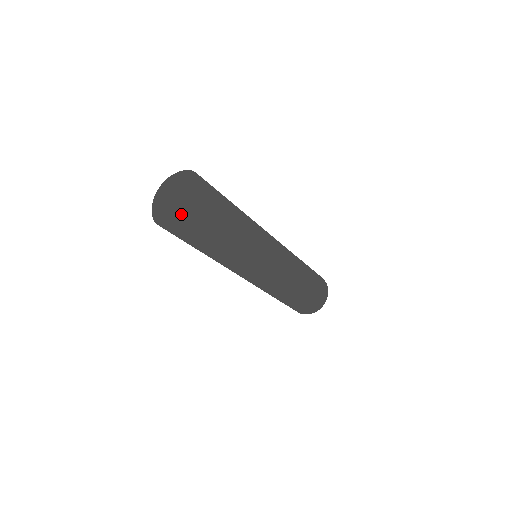
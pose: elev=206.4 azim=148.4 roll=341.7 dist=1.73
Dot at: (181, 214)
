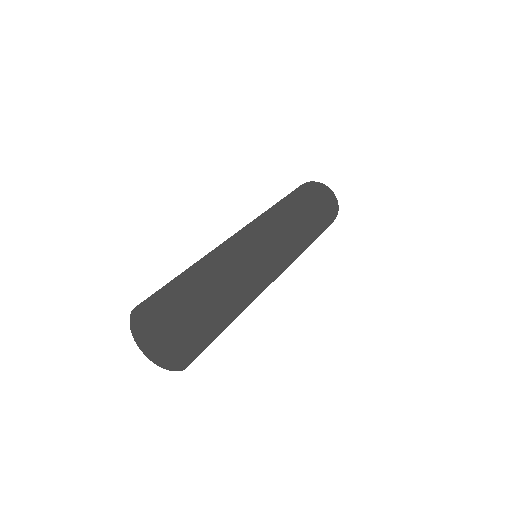
Dot at: (165, 367)
